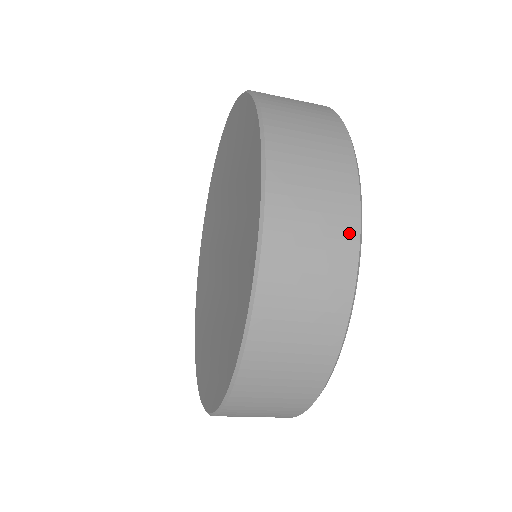
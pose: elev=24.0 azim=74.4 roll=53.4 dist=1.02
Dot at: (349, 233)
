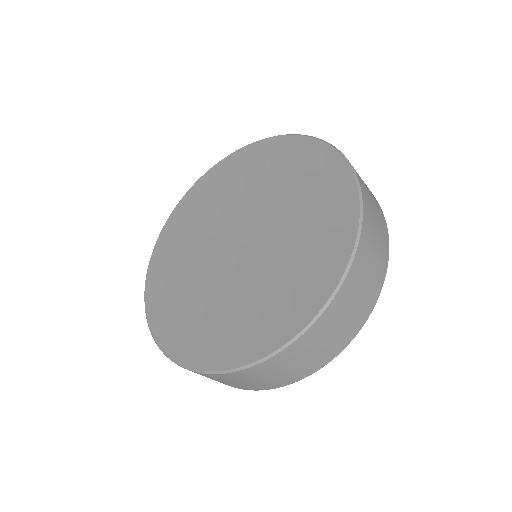
Dot at: occluded
